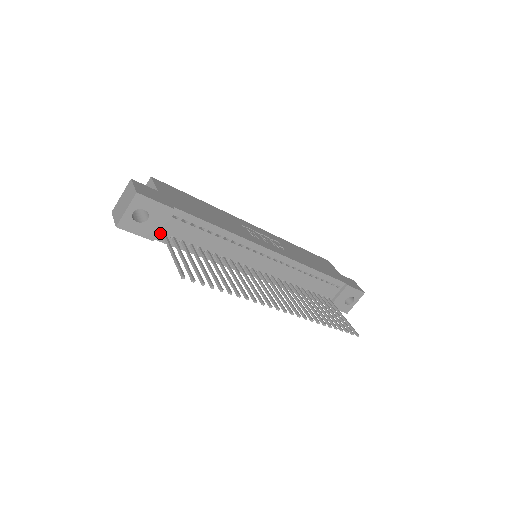
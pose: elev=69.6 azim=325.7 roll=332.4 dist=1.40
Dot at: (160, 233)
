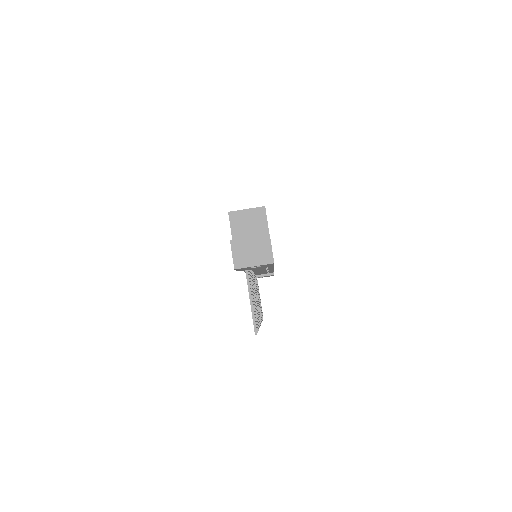
Dot at: occluded
